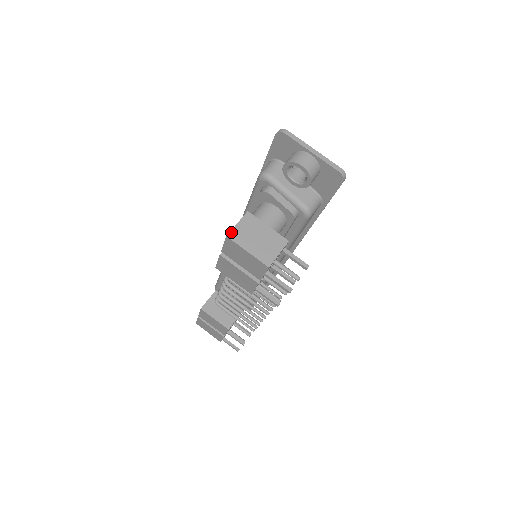
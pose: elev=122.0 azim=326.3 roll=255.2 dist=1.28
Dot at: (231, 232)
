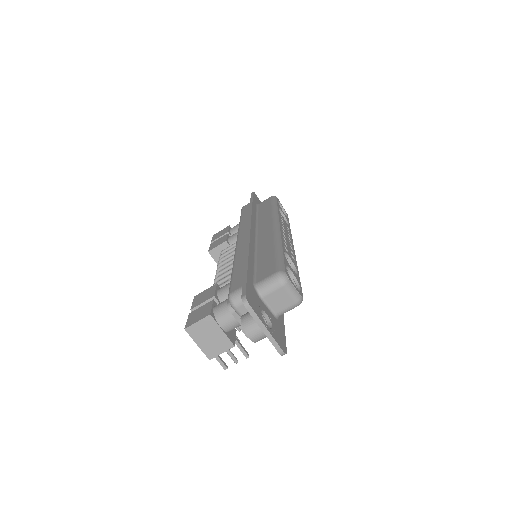
Dot at: (189, 327)
